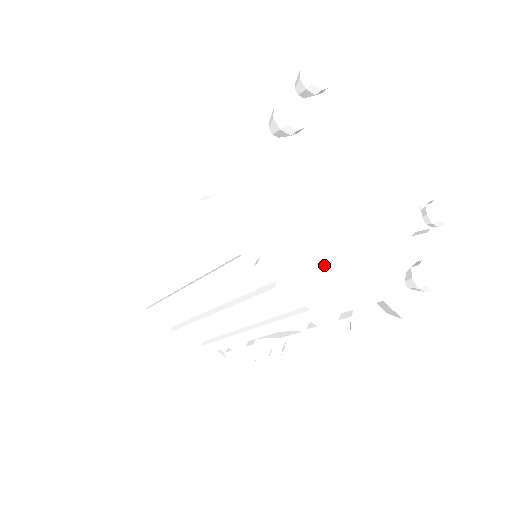
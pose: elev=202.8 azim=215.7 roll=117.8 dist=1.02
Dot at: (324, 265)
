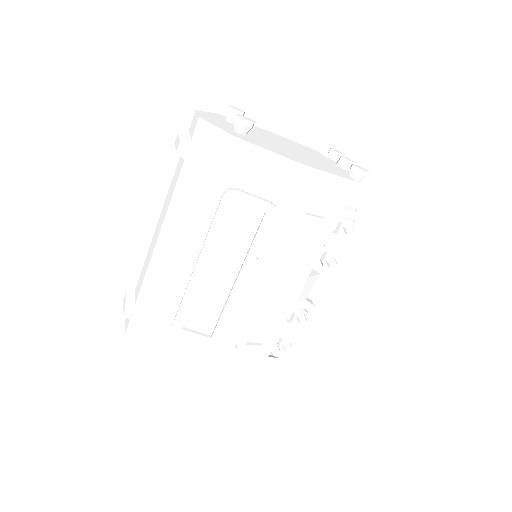
Dot at: (313, 182)
